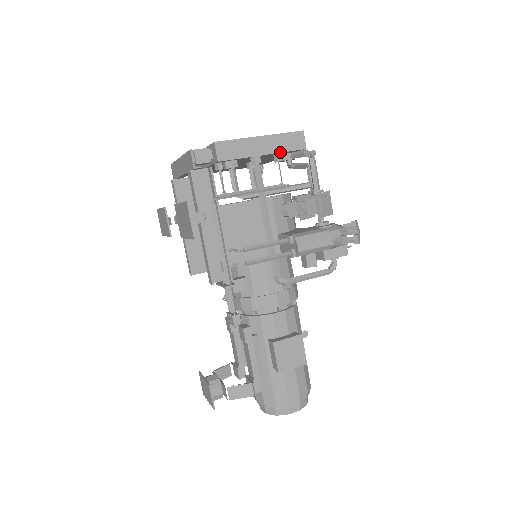
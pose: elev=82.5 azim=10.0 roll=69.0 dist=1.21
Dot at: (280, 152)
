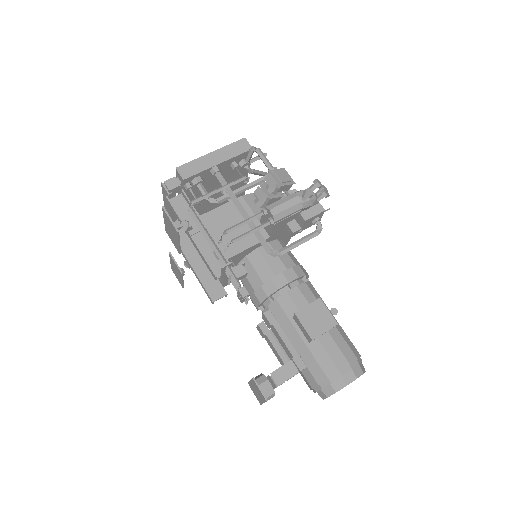
Dot at: (232, 158)
